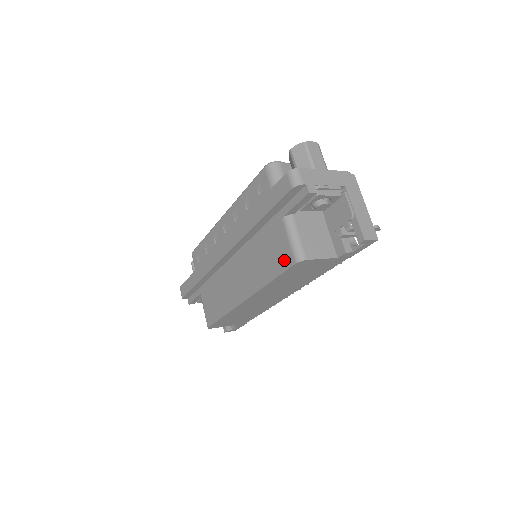
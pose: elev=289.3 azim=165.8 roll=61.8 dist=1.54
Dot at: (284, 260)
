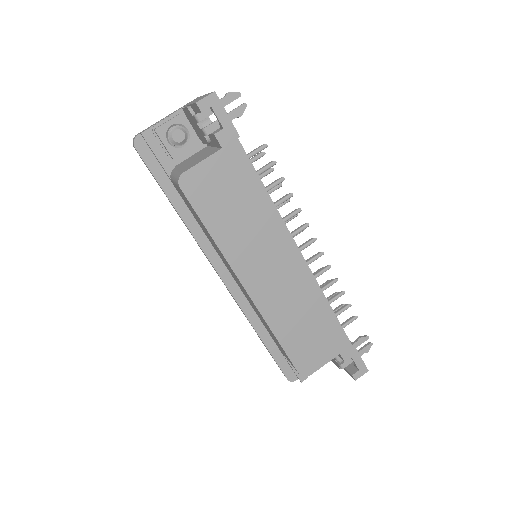
Dot at: (187, 201)
